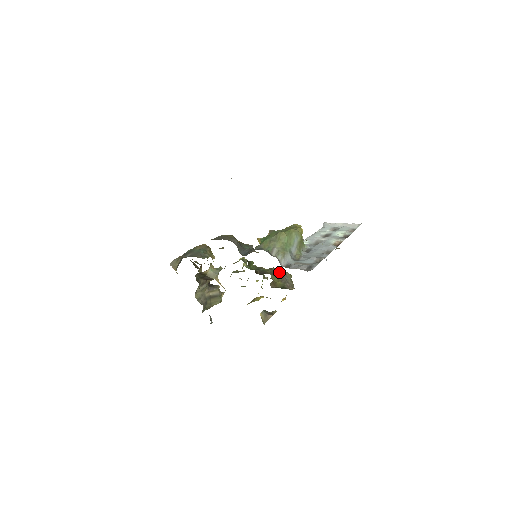
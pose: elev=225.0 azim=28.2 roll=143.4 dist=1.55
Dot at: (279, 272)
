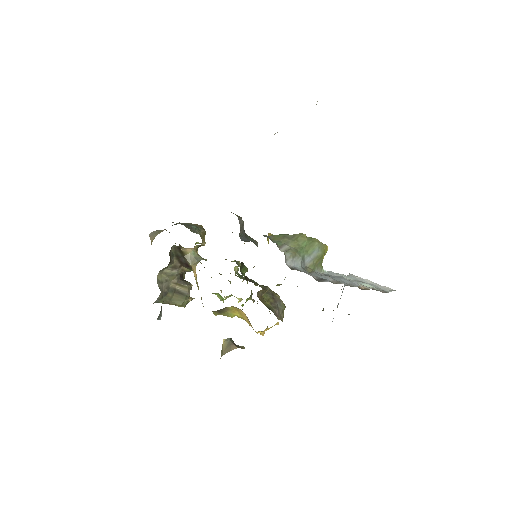
Dot at: (273, 294)
